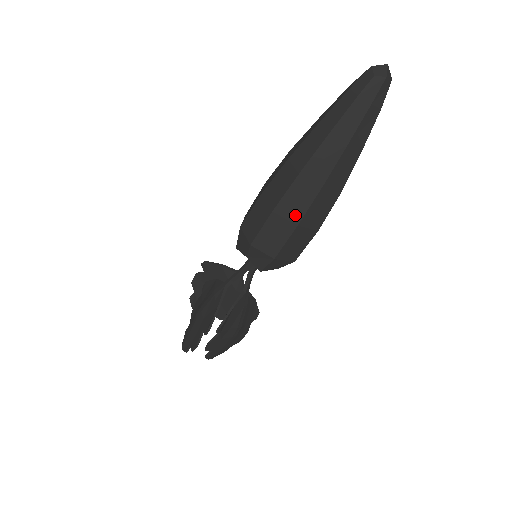
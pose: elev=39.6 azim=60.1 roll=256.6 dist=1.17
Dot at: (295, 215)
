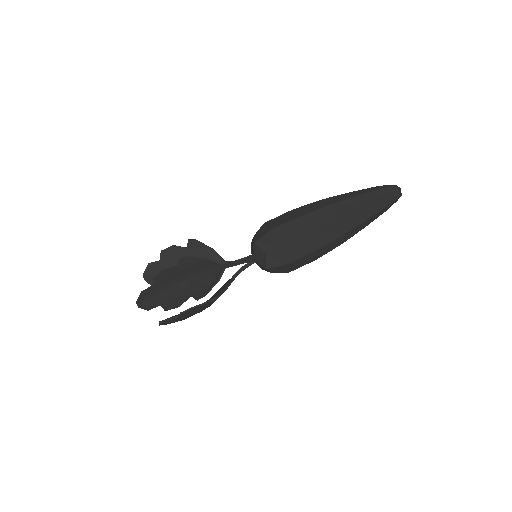
Dot at: (320, 242)
